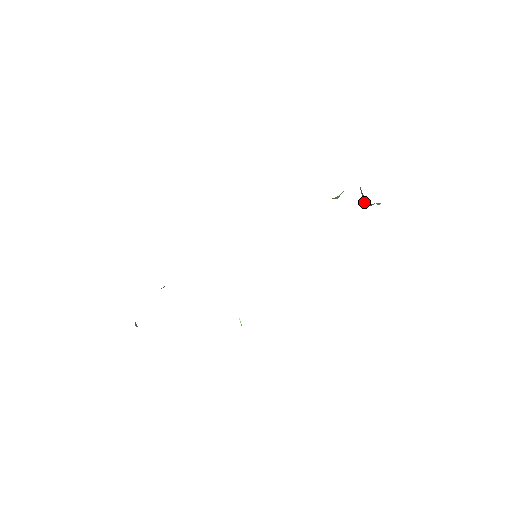
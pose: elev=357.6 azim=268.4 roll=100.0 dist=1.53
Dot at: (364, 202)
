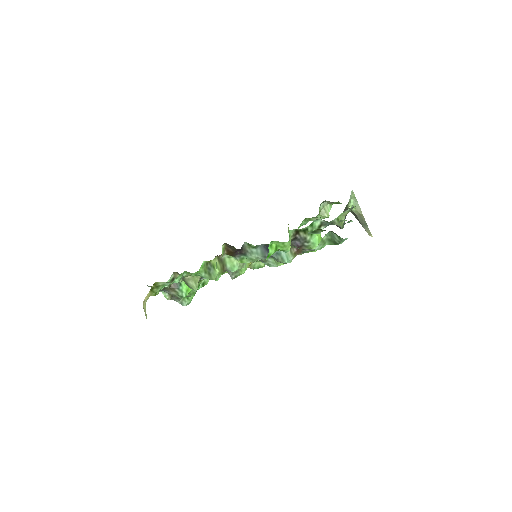
Dot at: (359, 221)
